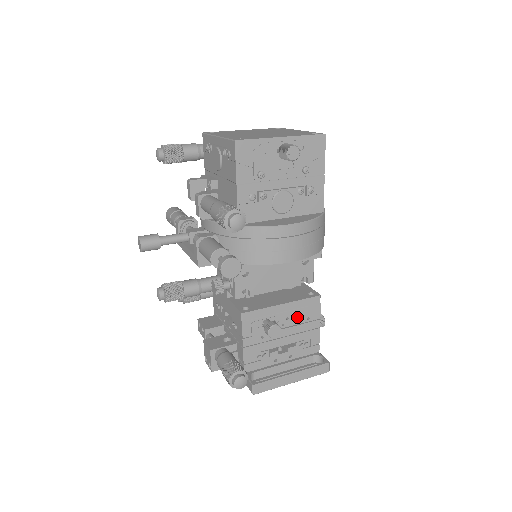
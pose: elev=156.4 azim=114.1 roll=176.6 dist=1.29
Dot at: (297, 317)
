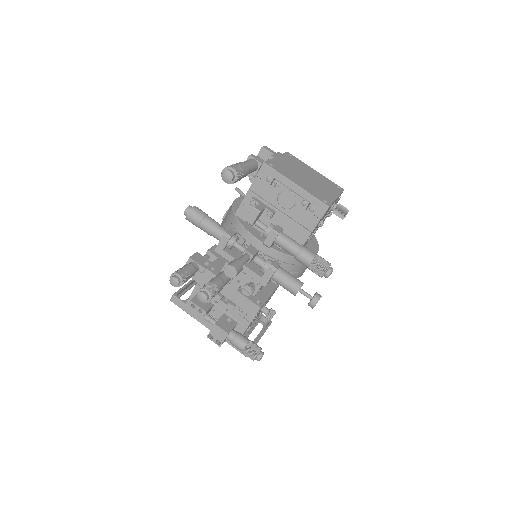
Dot at: occluded
